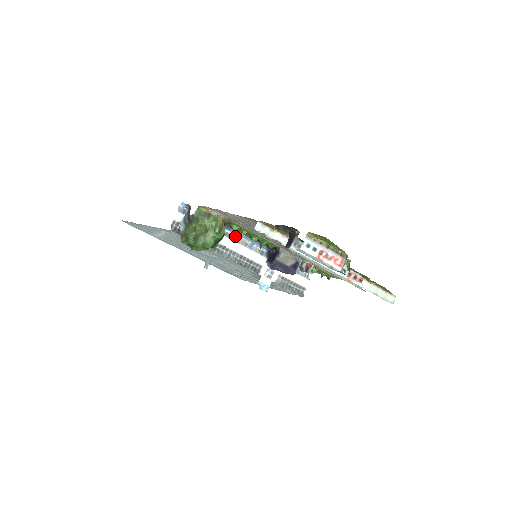
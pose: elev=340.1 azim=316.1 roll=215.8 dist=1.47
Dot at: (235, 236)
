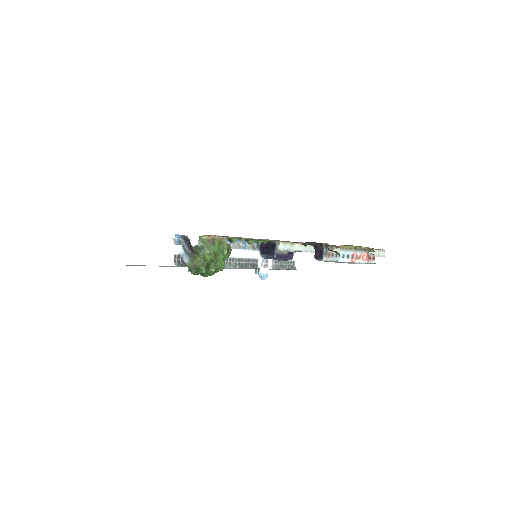
Dot at: (229, 244)
